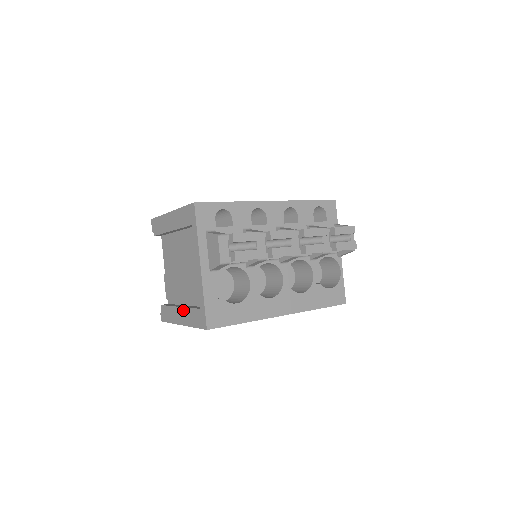
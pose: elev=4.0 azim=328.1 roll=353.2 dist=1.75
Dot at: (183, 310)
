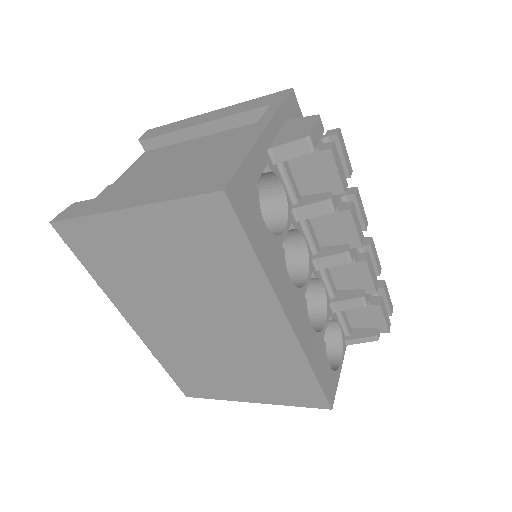
Dot at: (154, 188)
